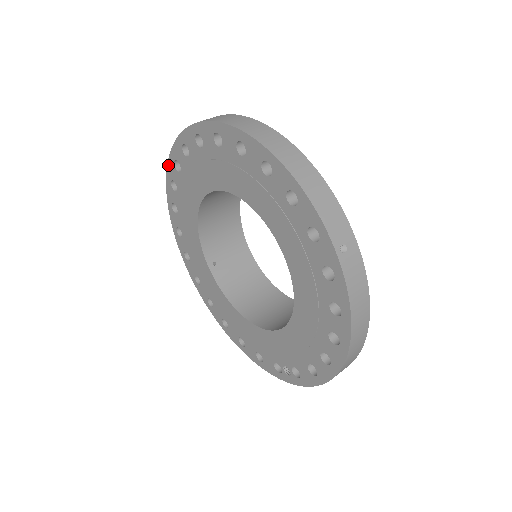
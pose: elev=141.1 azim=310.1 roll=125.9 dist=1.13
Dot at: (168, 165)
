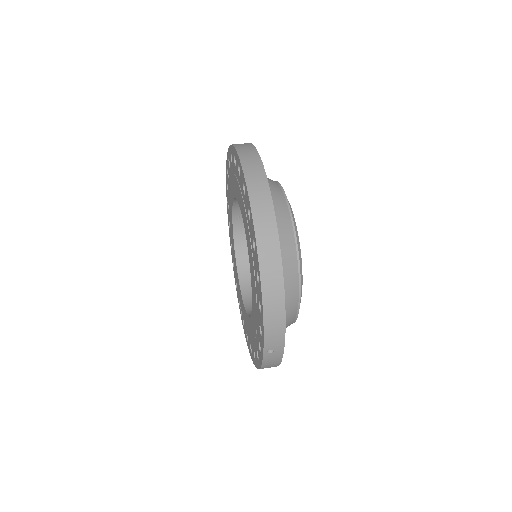
Dot at: (232, 146)
